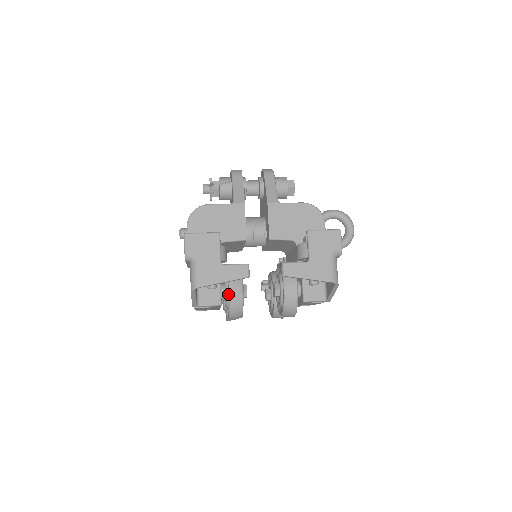
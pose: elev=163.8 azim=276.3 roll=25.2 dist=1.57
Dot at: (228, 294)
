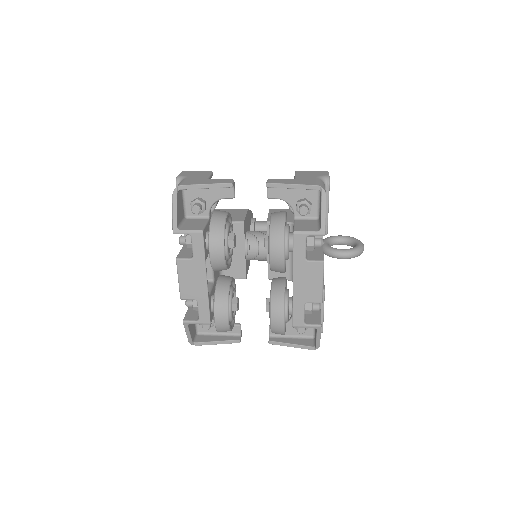
Dot at: occluded
